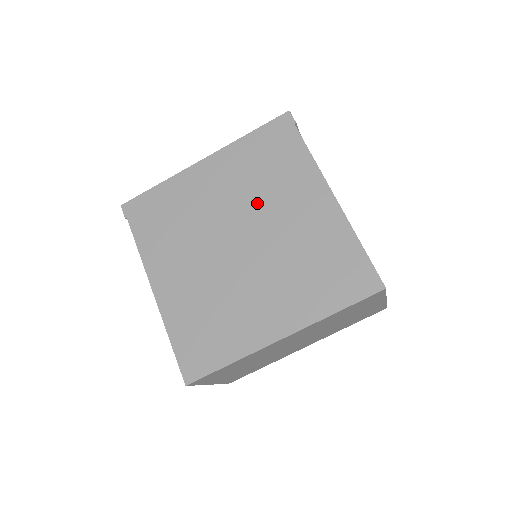
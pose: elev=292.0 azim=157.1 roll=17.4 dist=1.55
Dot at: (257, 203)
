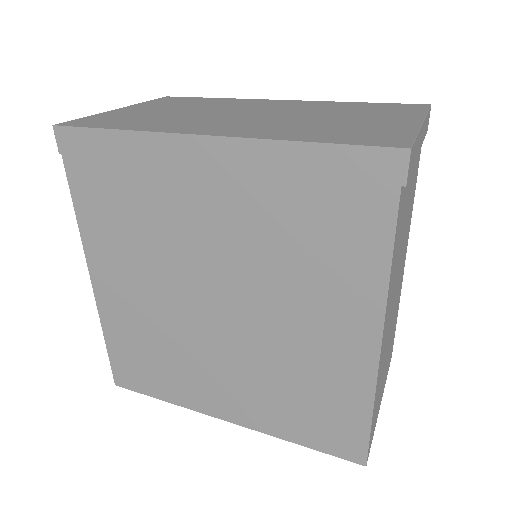
Dot at: (263, 273)
